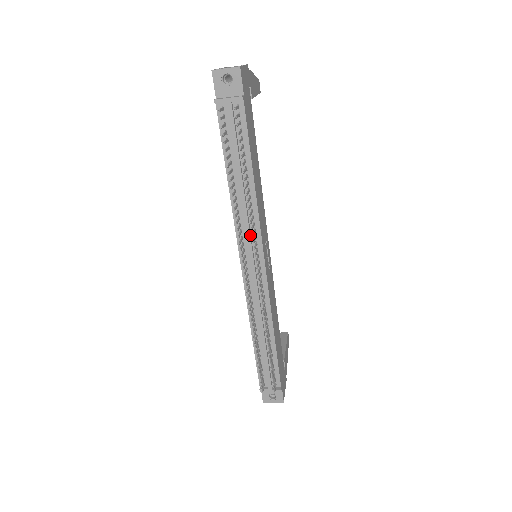
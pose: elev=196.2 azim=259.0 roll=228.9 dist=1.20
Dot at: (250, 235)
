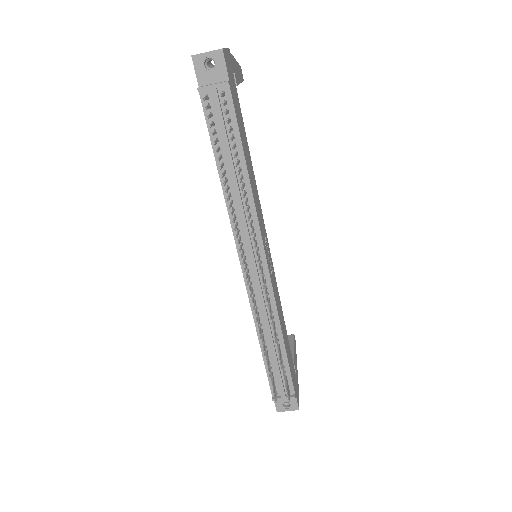
Dot at: (249, 233)
